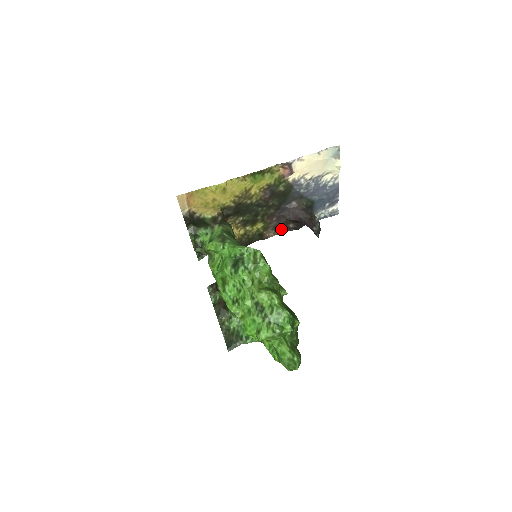
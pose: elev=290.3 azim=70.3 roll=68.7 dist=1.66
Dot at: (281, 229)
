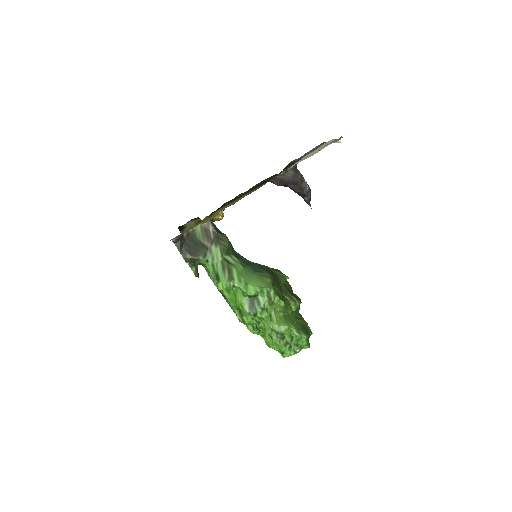
Dot at: occluded
